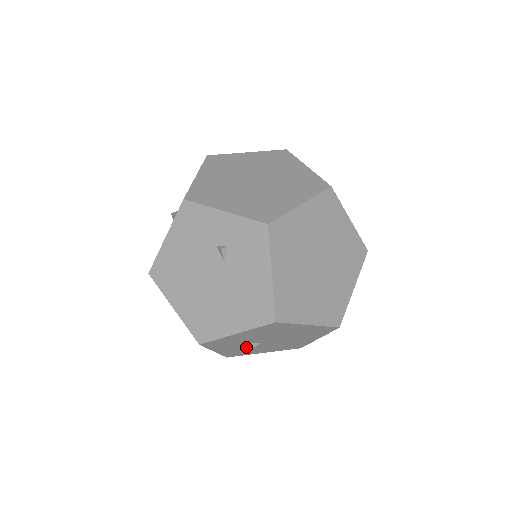
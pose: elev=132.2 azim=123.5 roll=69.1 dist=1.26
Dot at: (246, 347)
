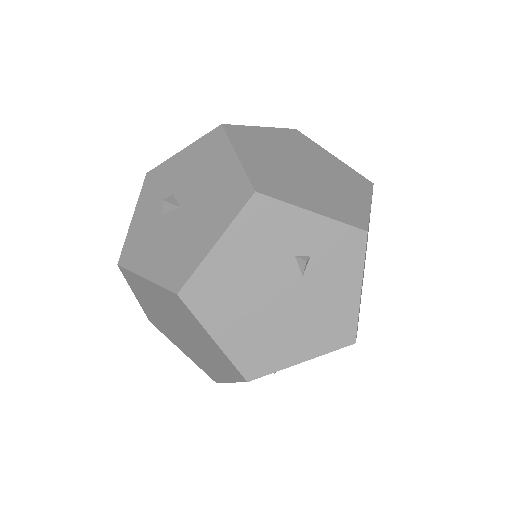
Dot at: occluded
